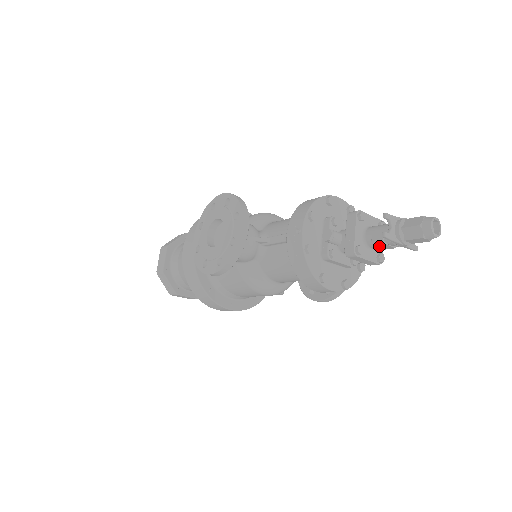
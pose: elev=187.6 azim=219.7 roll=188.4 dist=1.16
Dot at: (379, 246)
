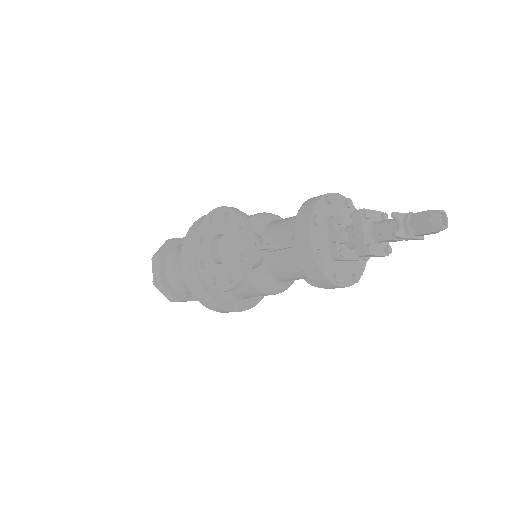
Dot at: (387, 241)
